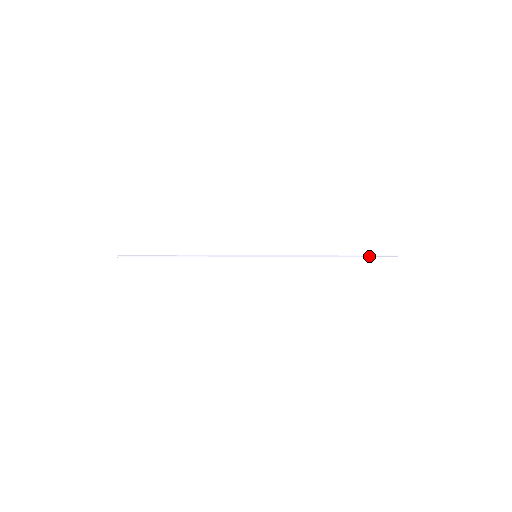
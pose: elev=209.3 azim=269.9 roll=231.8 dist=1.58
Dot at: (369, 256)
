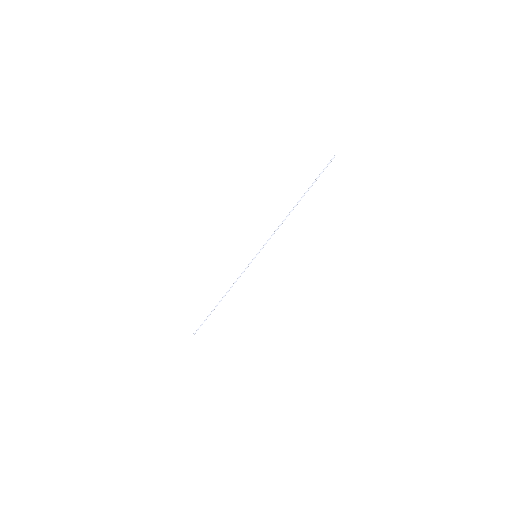
Dot at: occluded
